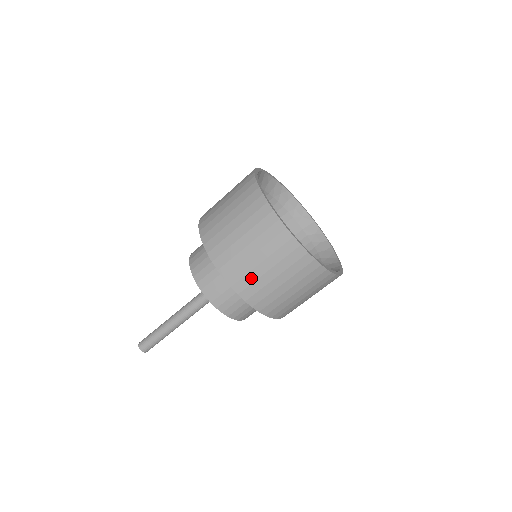
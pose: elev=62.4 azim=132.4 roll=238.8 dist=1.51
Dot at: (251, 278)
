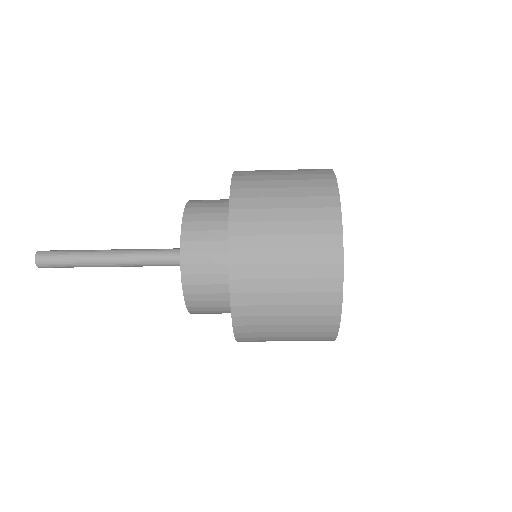
Dot at: (263, 339)
